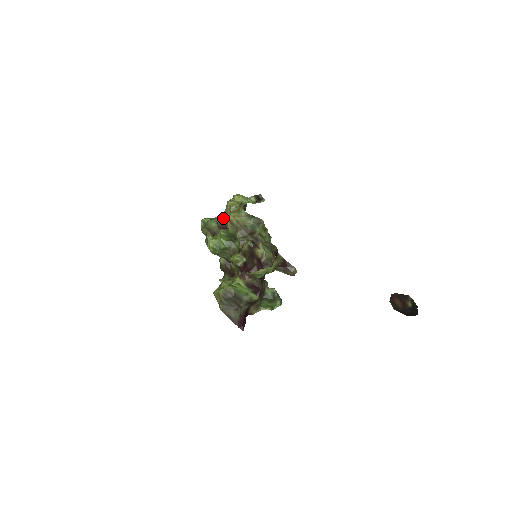
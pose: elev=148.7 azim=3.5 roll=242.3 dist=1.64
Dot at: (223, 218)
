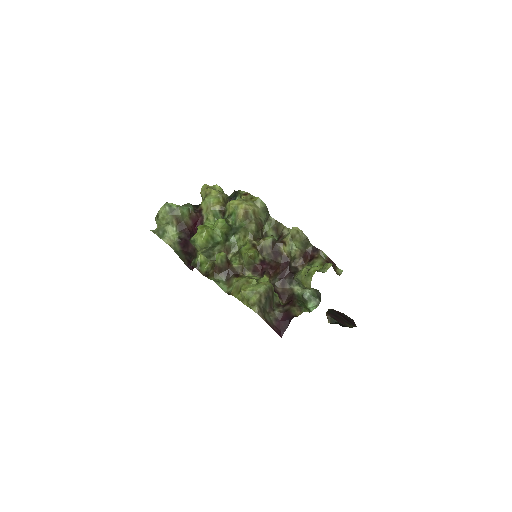
Dot at: (193, 207)
